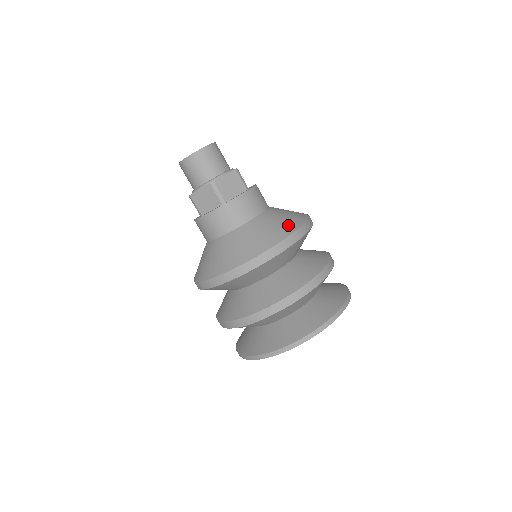
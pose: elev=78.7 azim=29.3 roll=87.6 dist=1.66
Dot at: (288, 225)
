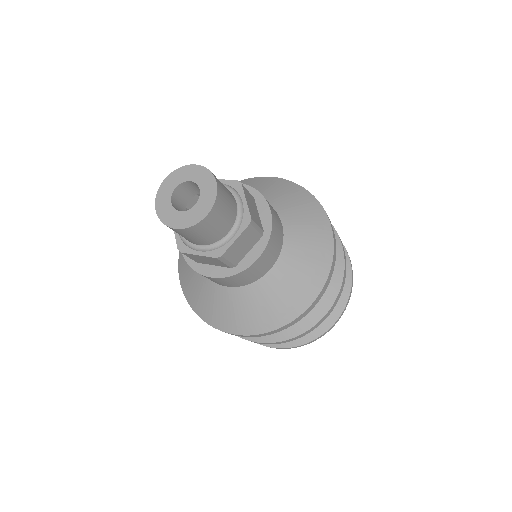
Dot at: (313, 279)
